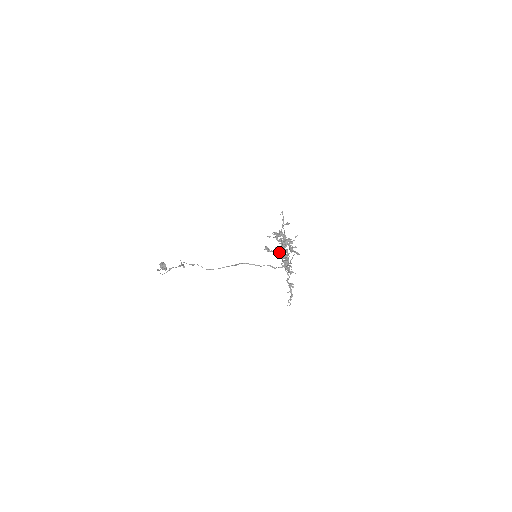
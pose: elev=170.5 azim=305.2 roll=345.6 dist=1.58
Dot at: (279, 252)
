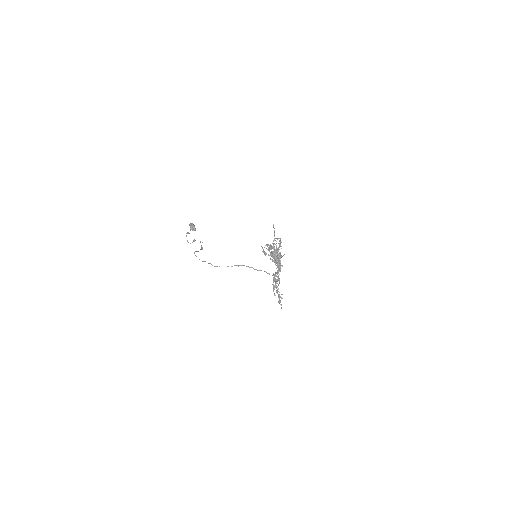
Dot at: occluded
